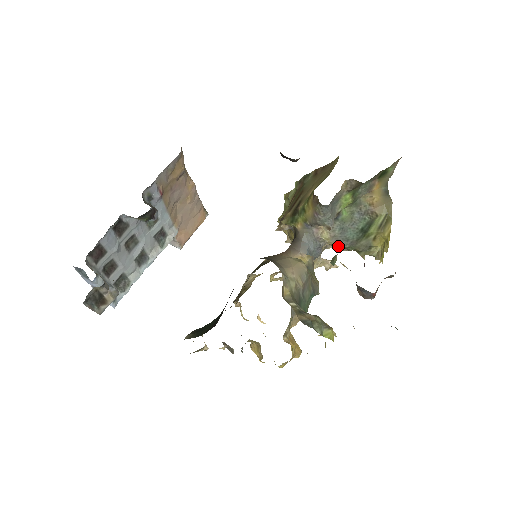
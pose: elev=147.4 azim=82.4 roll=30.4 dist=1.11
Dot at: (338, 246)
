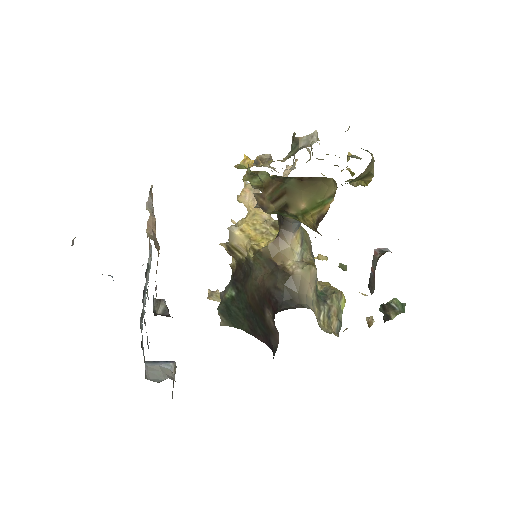
Dot at: occluded
